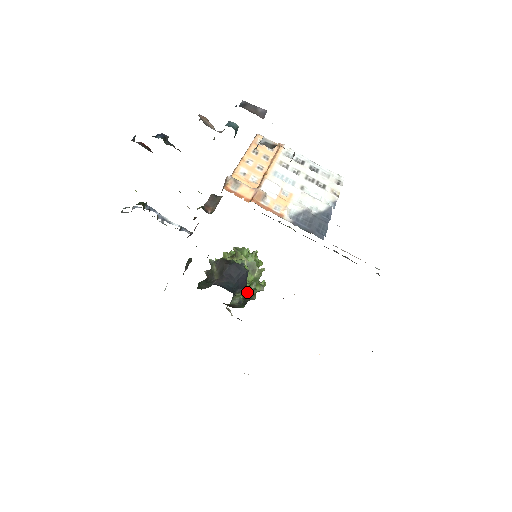
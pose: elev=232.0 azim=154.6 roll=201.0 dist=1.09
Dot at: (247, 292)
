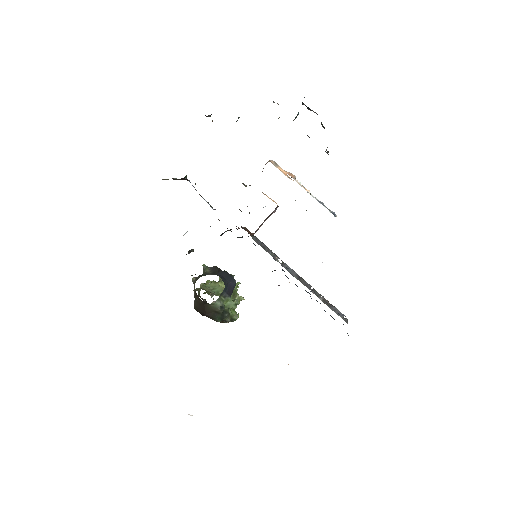
Dot at: (229, 304)
